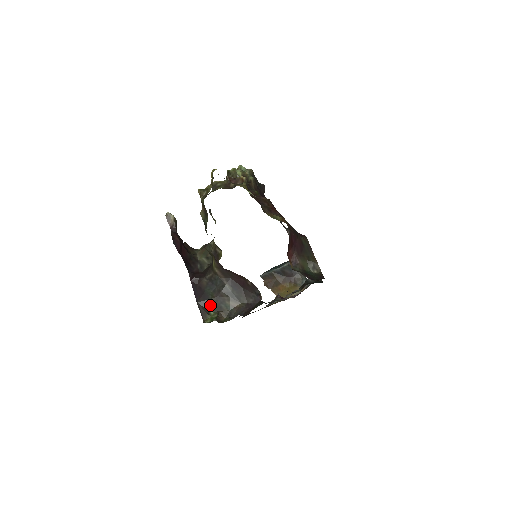
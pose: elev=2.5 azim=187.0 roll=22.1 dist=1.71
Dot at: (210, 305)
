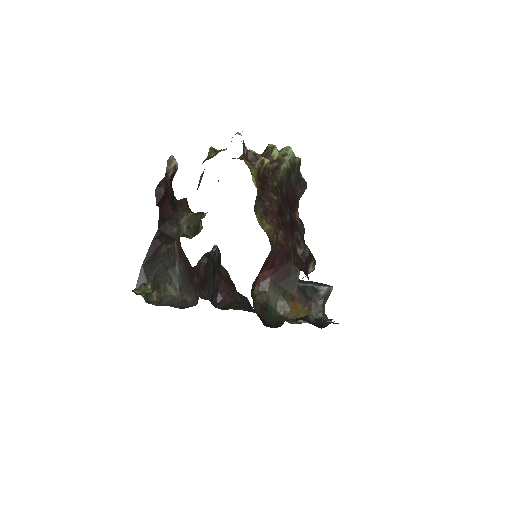
Dot at: (152, 277)
